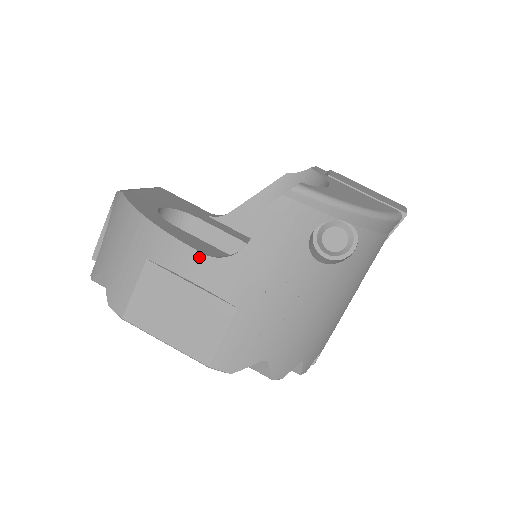
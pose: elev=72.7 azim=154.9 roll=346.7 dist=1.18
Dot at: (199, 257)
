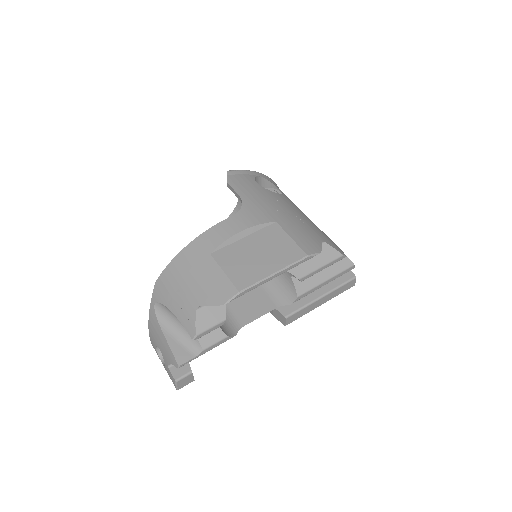
Dot at: (230, 220)
